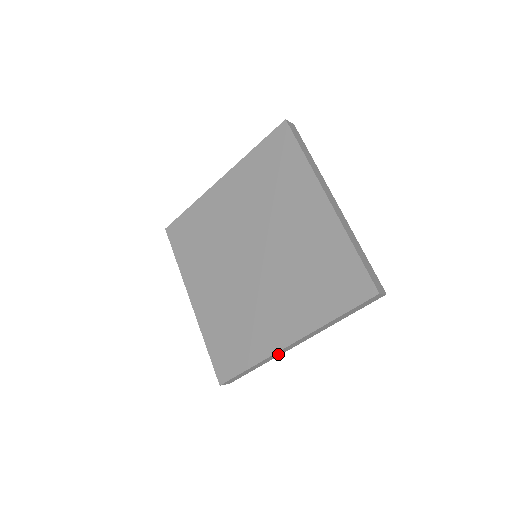
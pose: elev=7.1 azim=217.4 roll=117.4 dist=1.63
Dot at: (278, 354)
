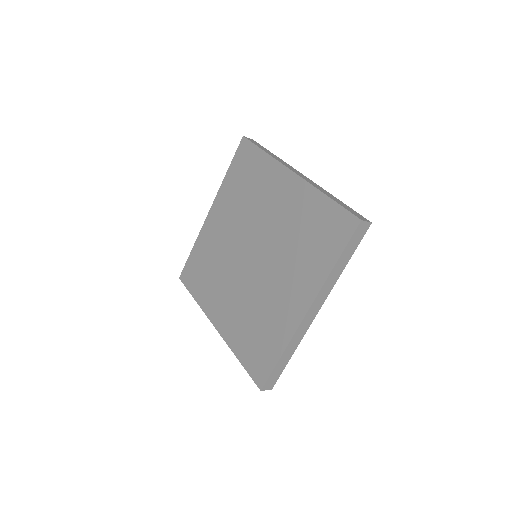
Dot at: (302, 332)
